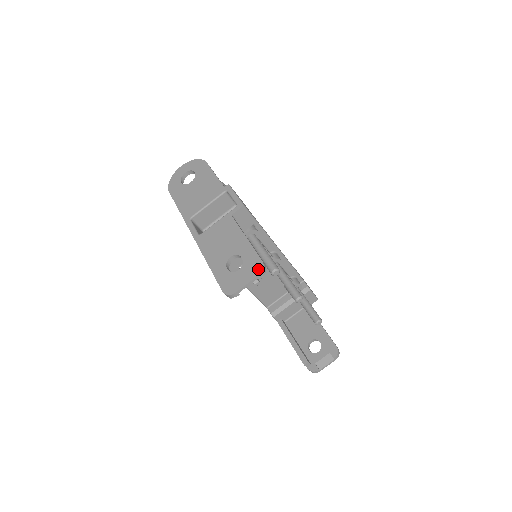
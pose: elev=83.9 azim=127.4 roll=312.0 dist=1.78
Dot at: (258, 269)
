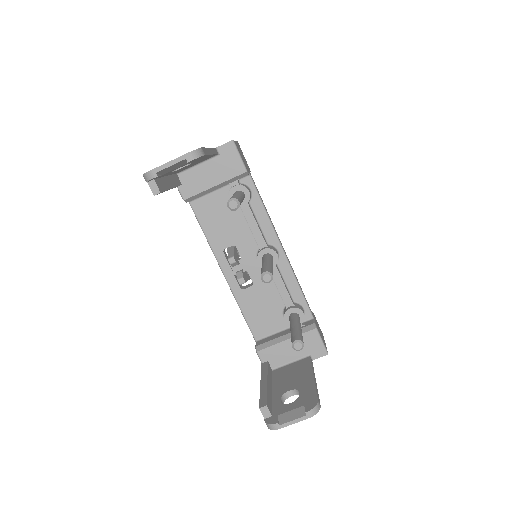
Dot at: (191, 151)
